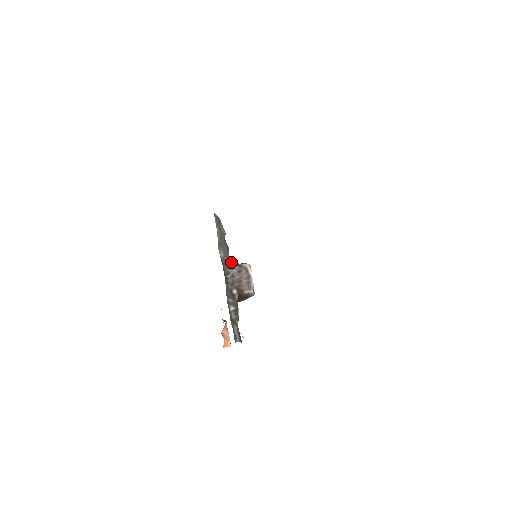
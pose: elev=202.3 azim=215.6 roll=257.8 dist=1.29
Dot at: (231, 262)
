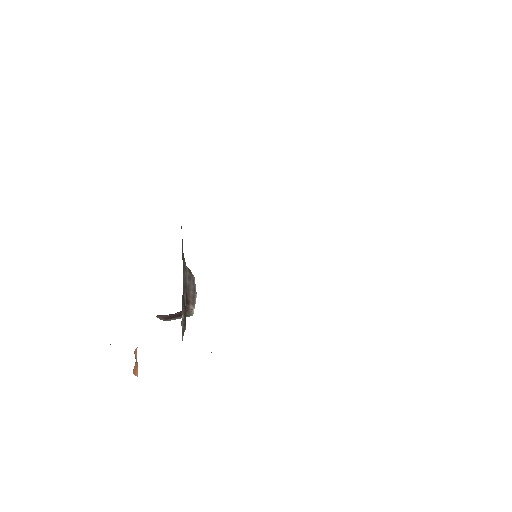
Dot at: occluded
